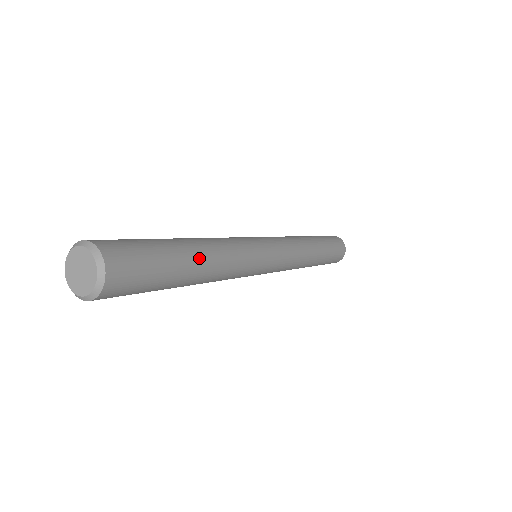
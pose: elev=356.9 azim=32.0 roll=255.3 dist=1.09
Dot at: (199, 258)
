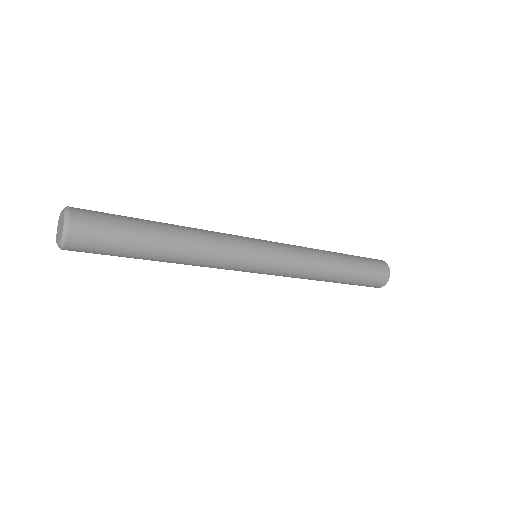
Dot at: (168, 234)
